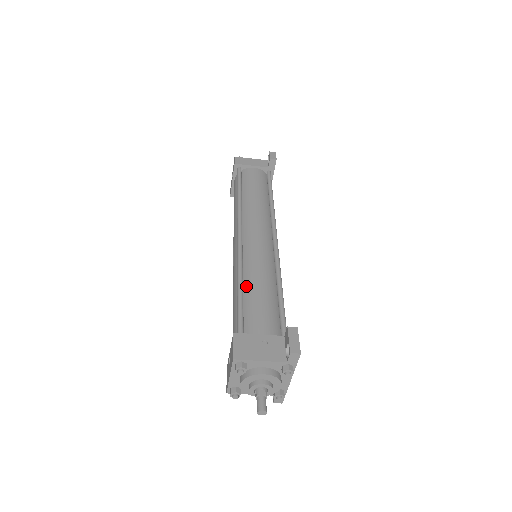
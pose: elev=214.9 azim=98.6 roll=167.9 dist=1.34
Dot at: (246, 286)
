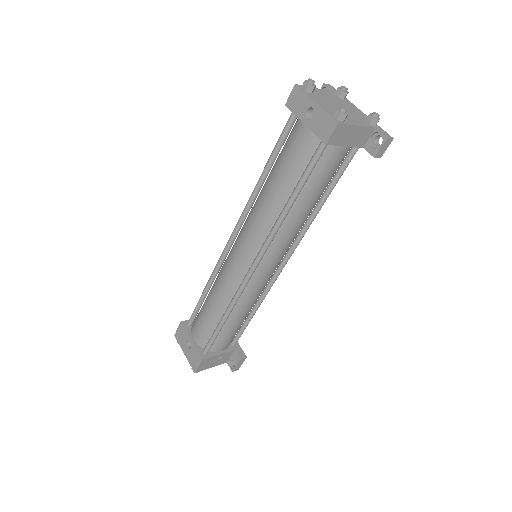
Dot at: (230, 317)
